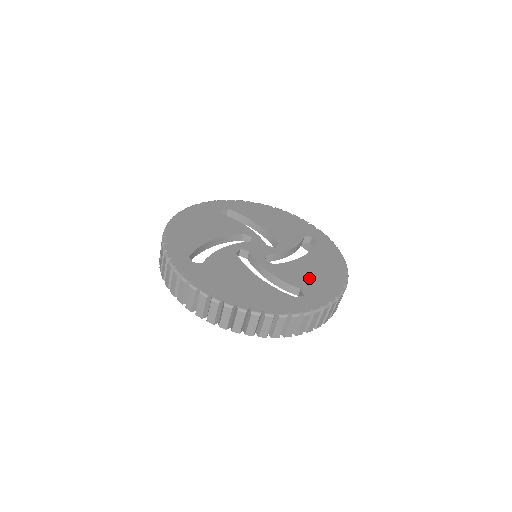
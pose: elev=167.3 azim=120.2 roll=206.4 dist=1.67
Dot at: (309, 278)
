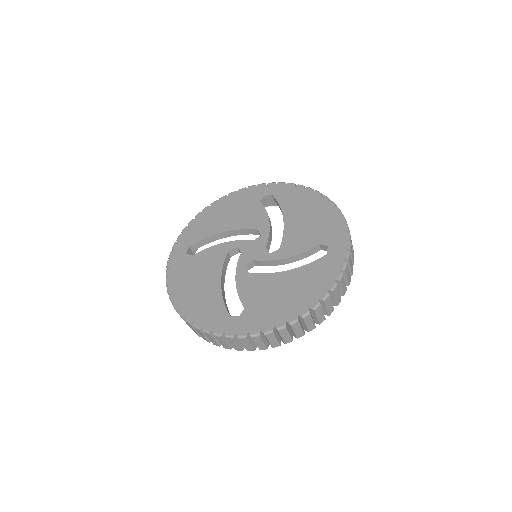
Dot at: (311, 229)
